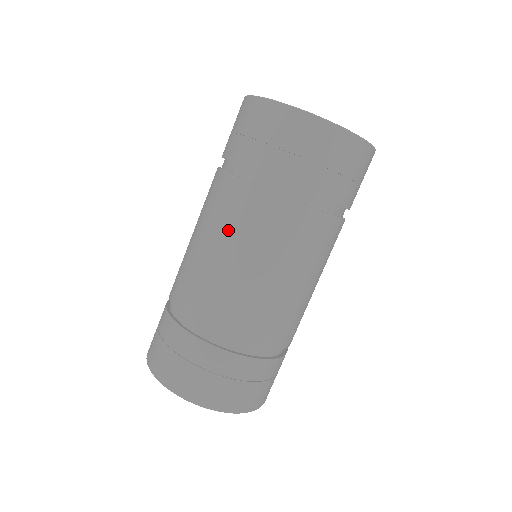
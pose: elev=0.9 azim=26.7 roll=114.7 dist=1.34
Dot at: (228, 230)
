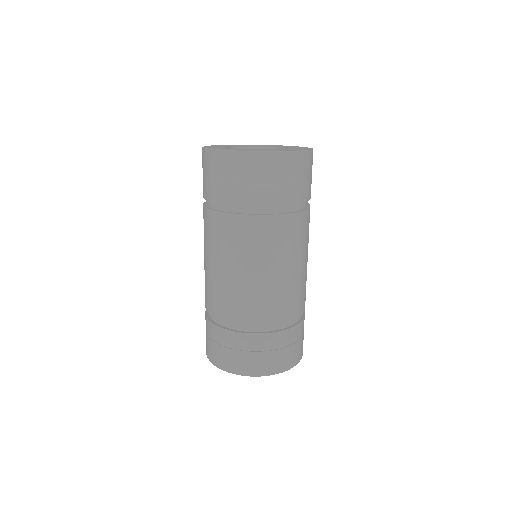
Dot at: (206, 244)
